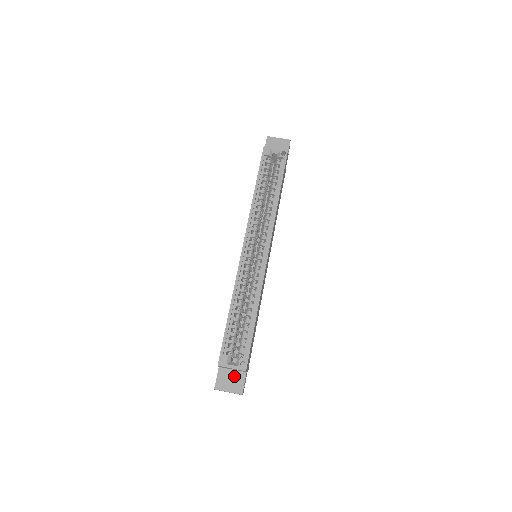
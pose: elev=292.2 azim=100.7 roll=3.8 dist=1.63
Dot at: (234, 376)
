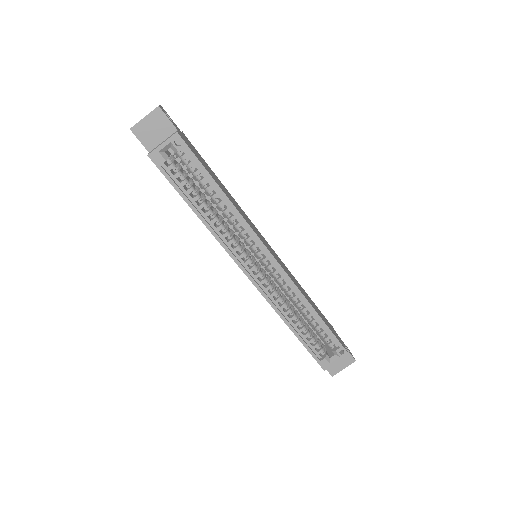
Dot at: occluded
